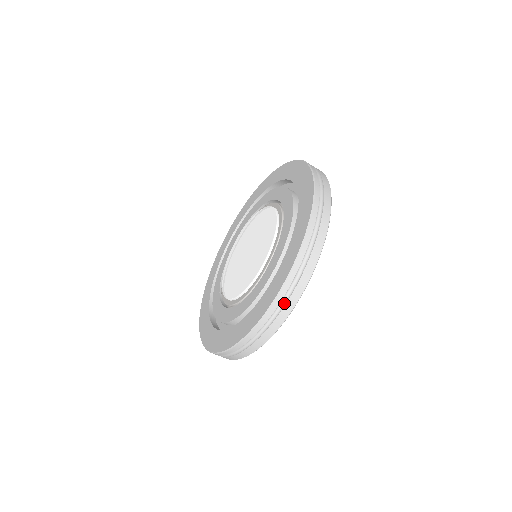
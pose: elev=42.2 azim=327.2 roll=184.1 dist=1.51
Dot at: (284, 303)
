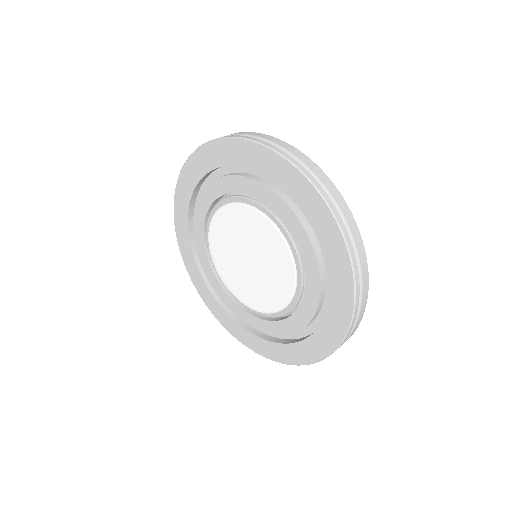
Dot at: (333, 199)
